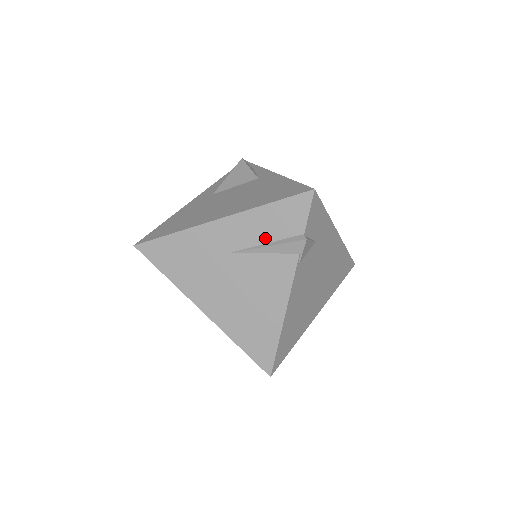
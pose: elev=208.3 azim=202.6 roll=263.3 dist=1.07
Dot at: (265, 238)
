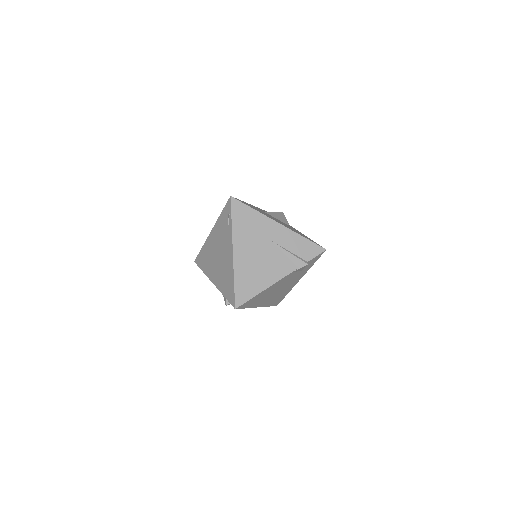
Dot at: (291, 249)
